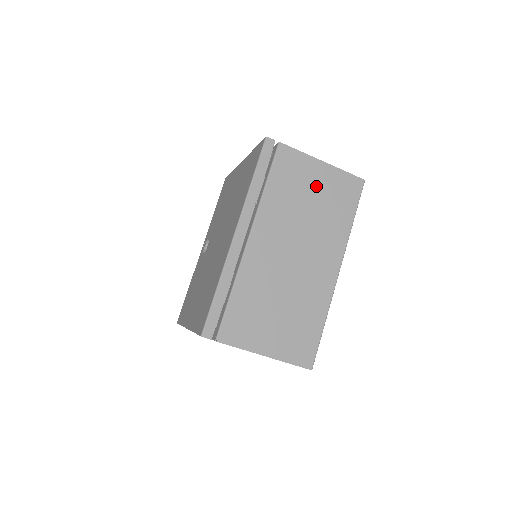
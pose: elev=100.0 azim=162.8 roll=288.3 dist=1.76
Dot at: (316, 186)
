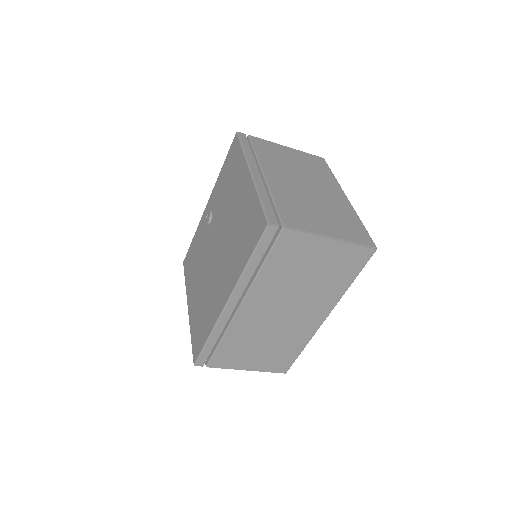
Dot at: (318, 261)
